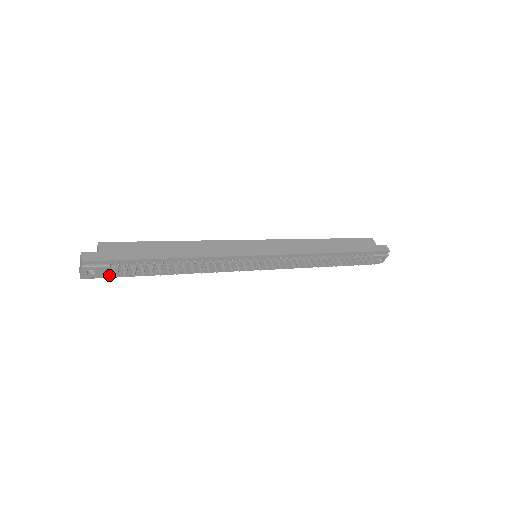
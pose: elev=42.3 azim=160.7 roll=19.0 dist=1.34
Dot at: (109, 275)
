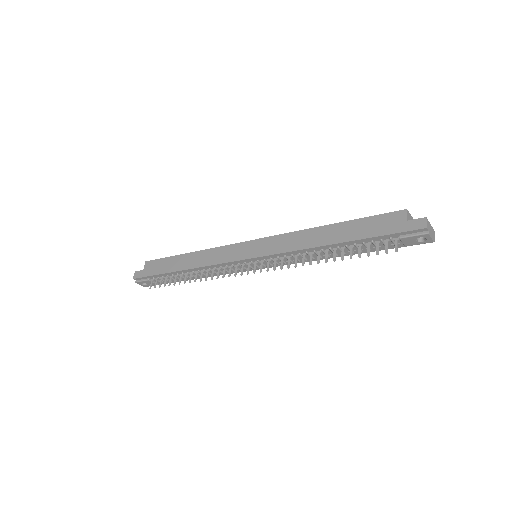
Dot at: occluded
